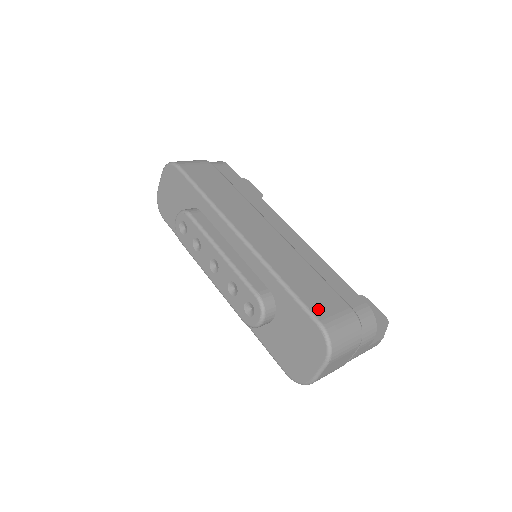
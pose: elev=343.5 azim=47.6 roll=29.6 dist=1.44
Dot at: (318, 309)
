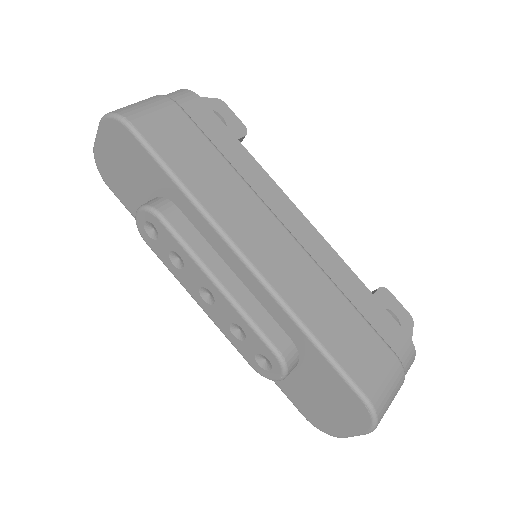
Dot at: (361, 375)
